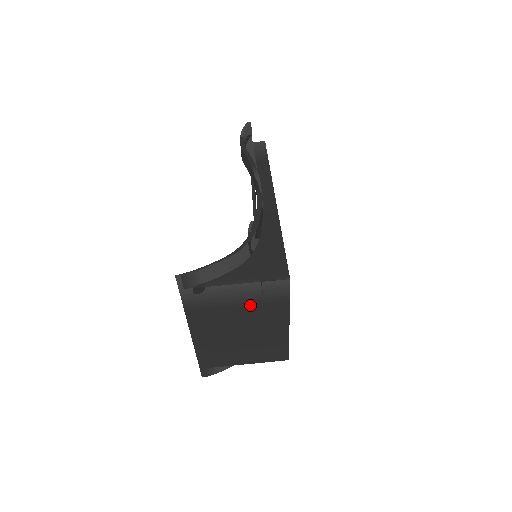
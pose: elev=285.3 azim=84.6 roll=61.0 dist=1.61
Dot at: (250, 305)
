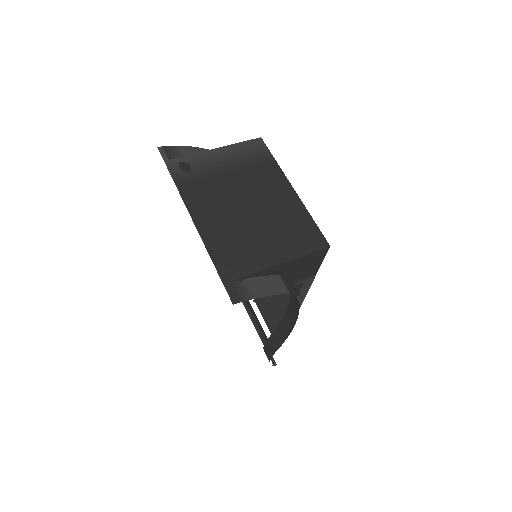
Dot at: (240, 170)
